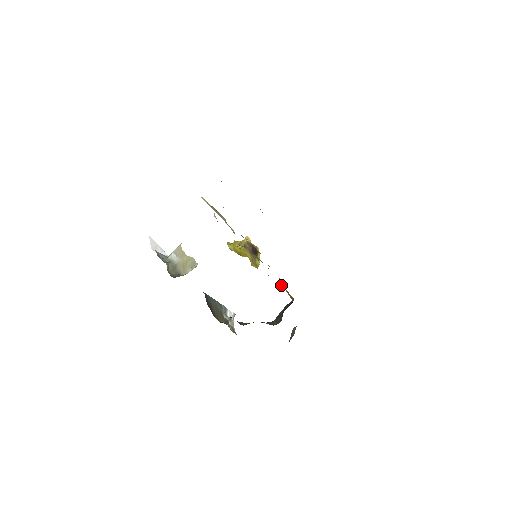
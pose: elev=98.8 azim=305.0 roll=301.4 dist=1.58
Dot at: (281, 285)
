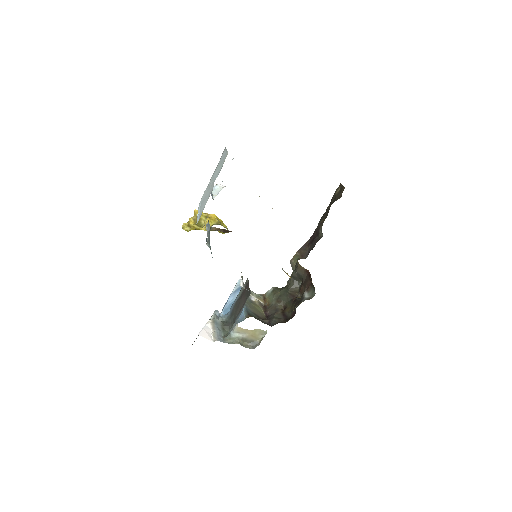
Dot at: occluded
